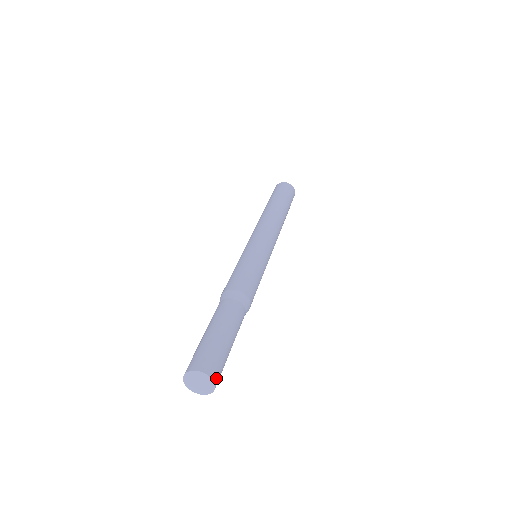
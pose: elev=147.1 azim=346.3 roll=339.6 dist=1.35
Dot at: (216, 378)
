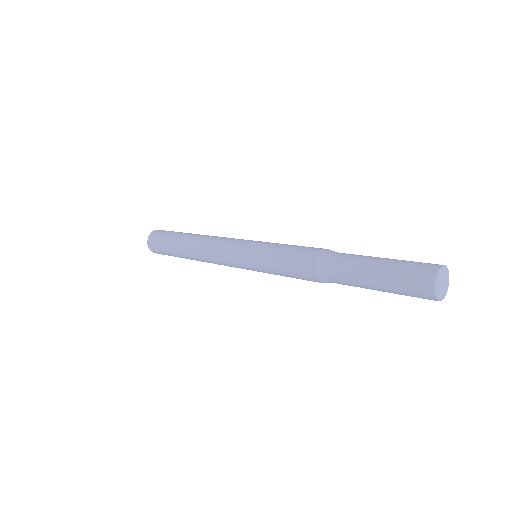
Dot at: (439, 265)
